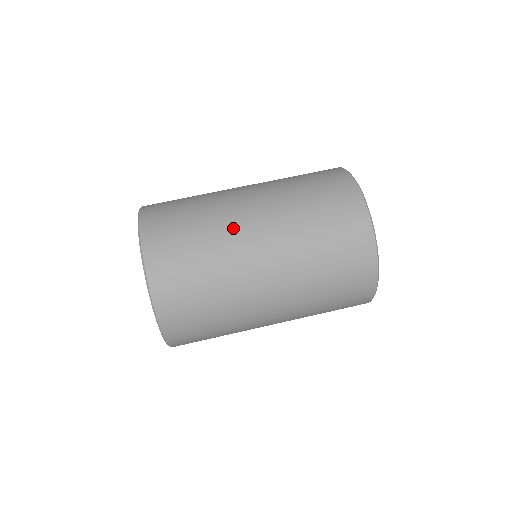
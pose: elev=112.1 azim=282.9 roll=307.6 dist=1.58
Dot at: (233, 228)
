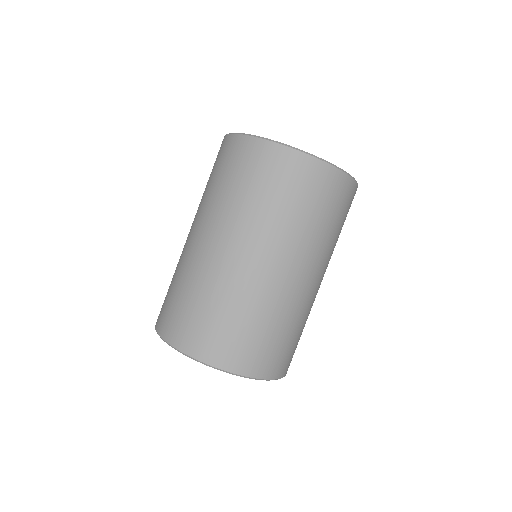
Dot at: (215, 269)
